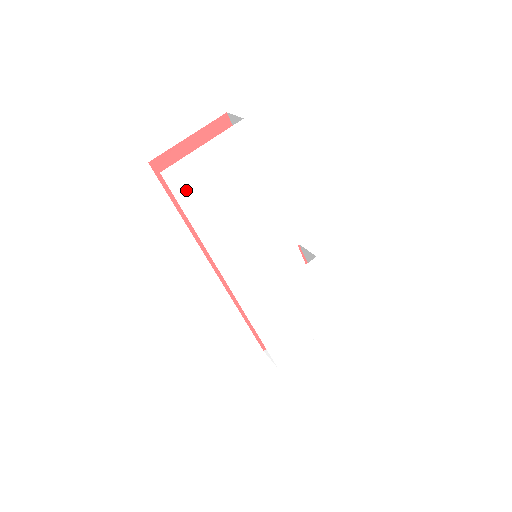
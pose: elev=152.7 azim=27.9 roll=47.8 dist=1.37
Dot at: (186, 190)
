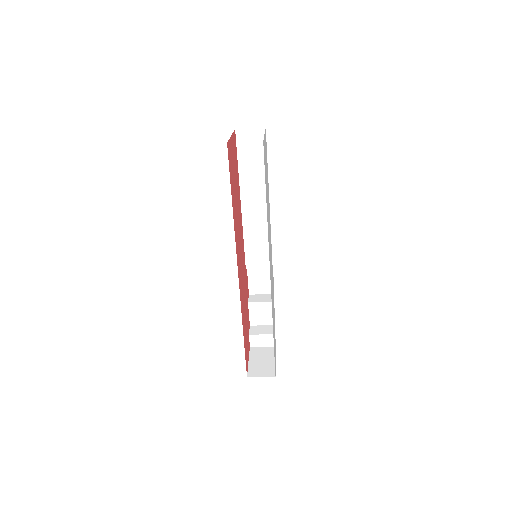
Dot at: occluded
